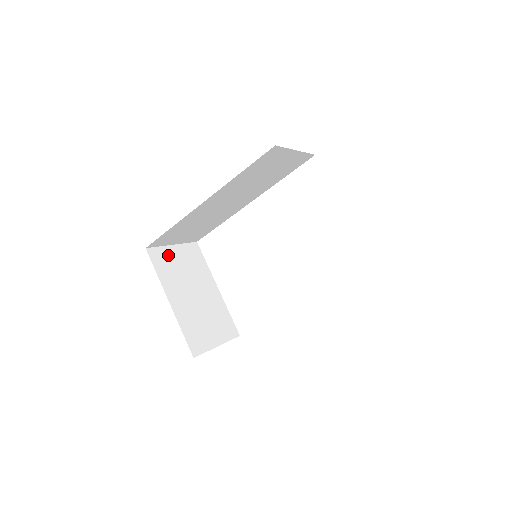
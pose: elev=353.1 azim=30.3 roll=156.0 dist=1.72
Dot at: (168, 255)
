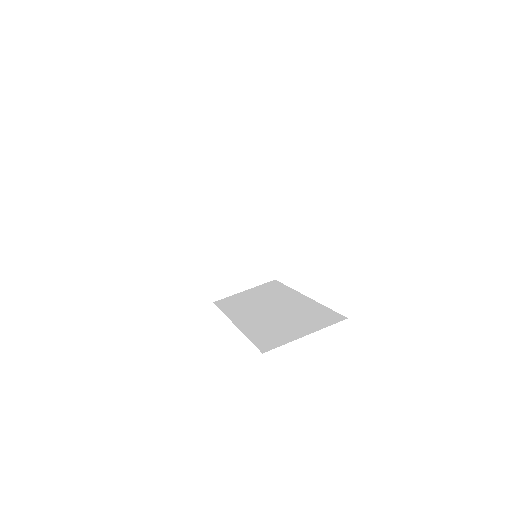
Dot at: (210, 210)
